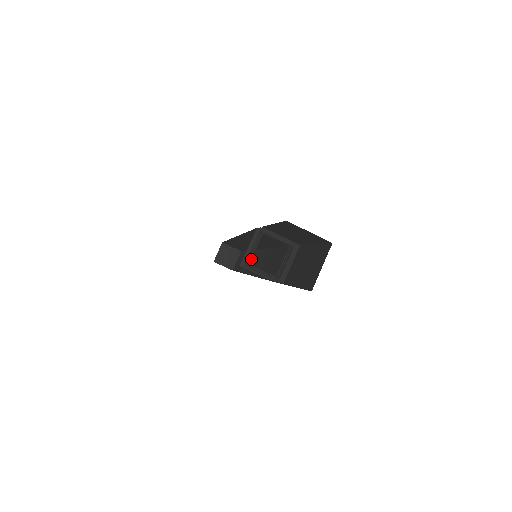
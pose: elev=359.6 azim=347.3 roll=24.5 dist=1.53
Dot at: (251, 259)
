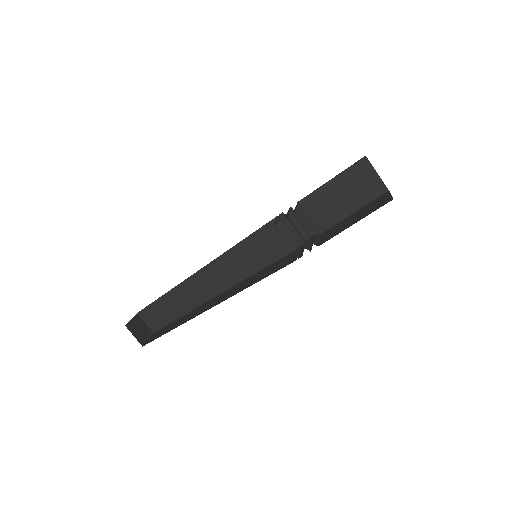
Dot at: (293, 214)
